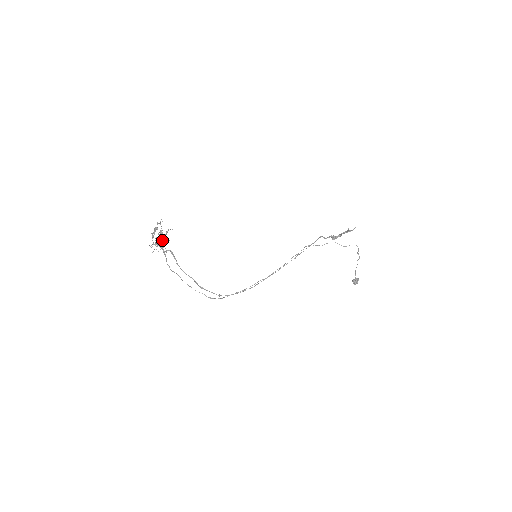
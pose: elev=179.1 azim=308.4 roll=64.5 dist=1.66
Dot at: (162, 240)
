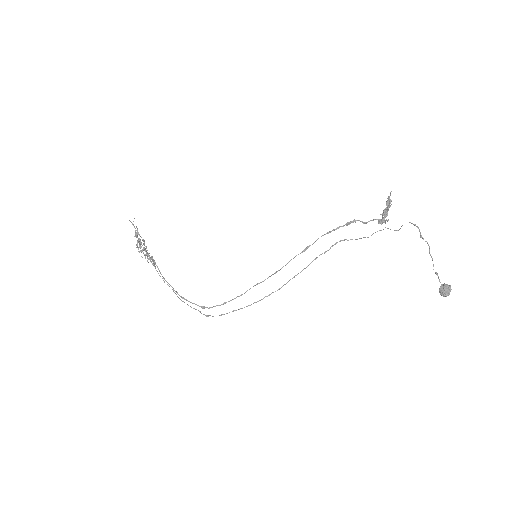
Dot at: (137, 243)
